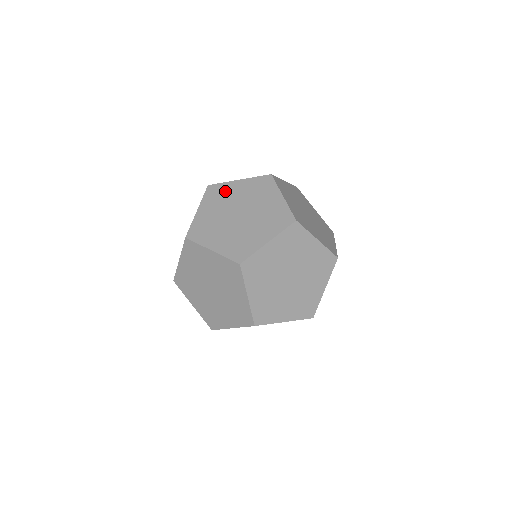
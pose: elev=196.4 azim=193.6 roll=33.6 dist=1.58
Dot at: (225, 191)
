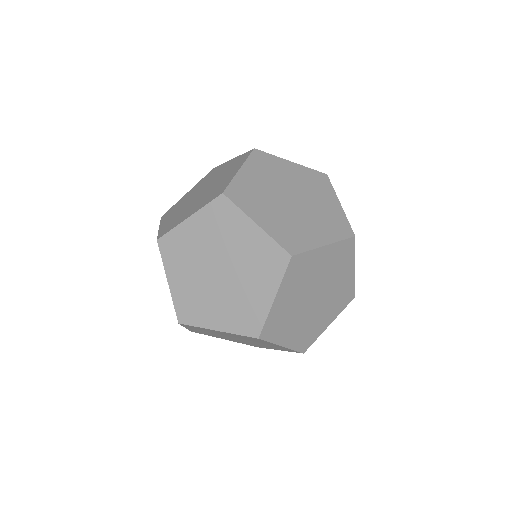
Dot at: (179, 203)
